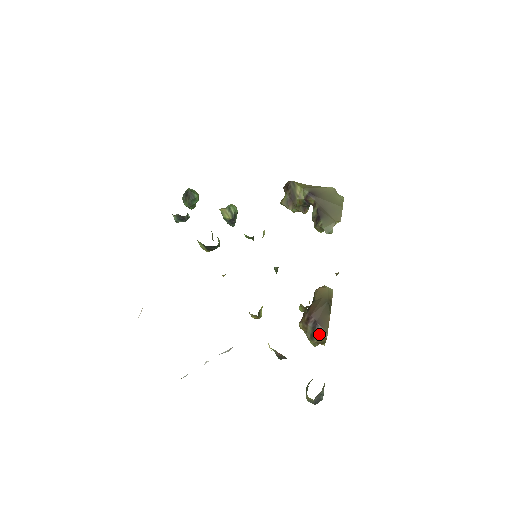
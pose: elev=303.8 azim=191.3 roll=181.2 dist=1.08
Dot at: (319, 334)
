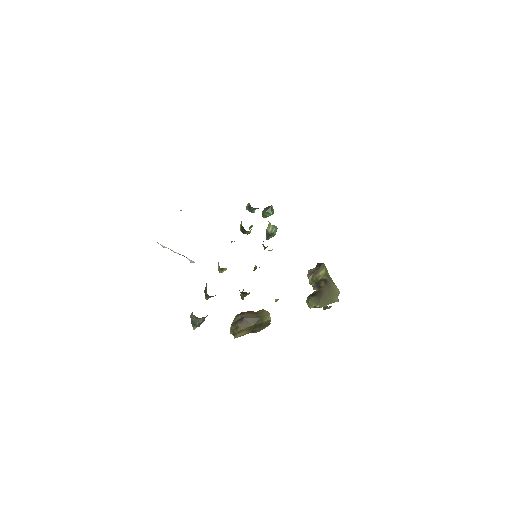
Dot at: (238, 325)
